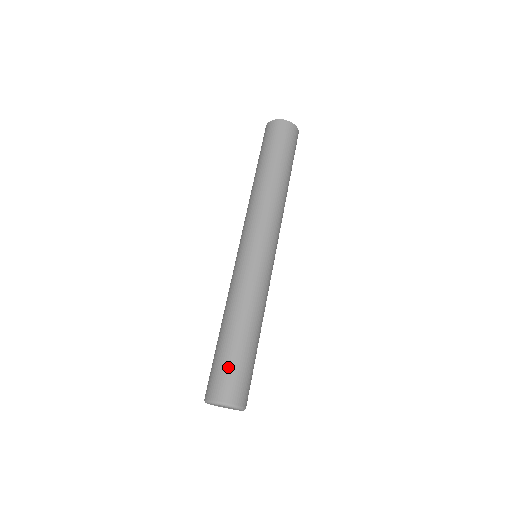
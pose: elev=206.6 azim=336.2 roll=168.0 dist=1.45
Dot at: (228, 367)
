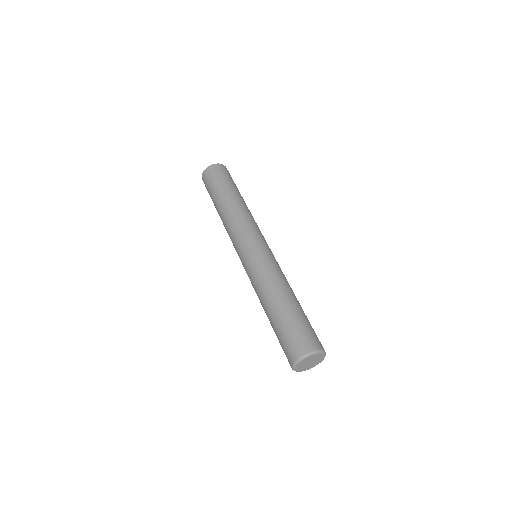
Dot at: (301, 326)
